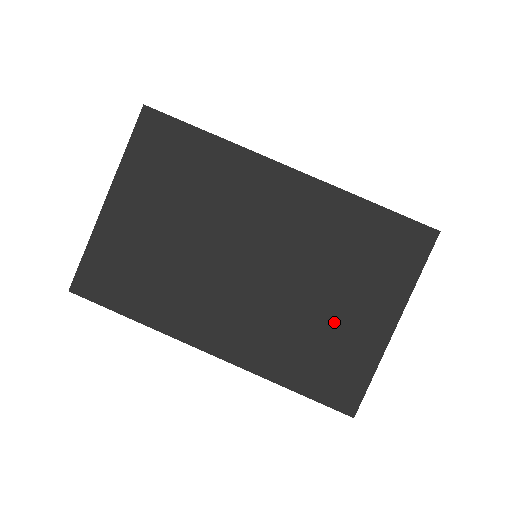
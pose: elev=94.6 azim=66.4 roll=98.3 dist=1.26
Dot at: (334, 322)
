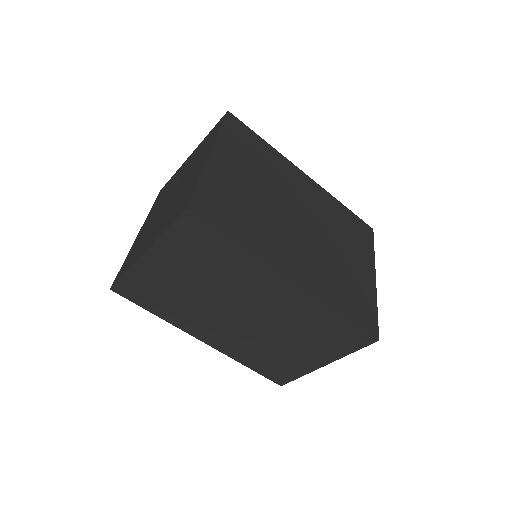
Dot at: (288, 353)
